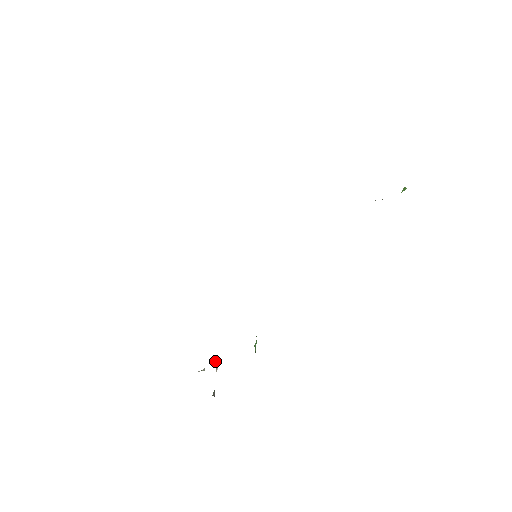
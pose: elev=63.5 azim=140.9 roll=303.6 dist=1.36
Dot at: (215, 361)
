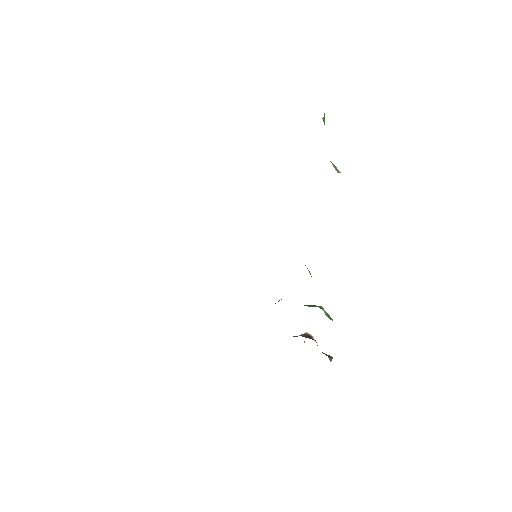
Dot at: (307, 336)
